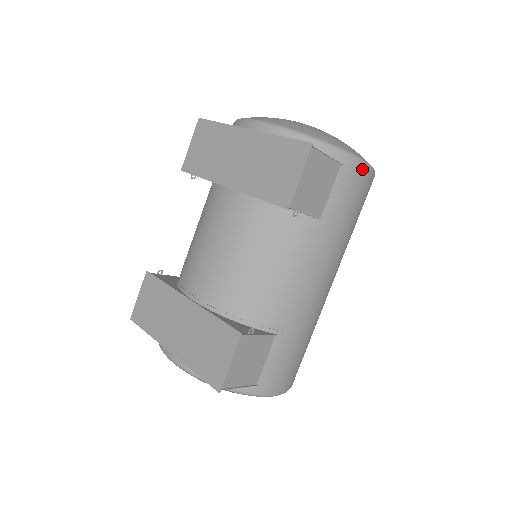
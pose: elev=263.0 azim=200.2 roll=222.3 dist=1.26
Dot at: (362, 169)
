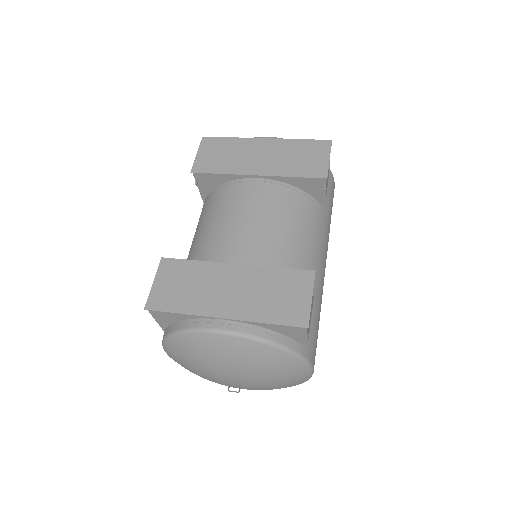
Dot at: (334, 186)
